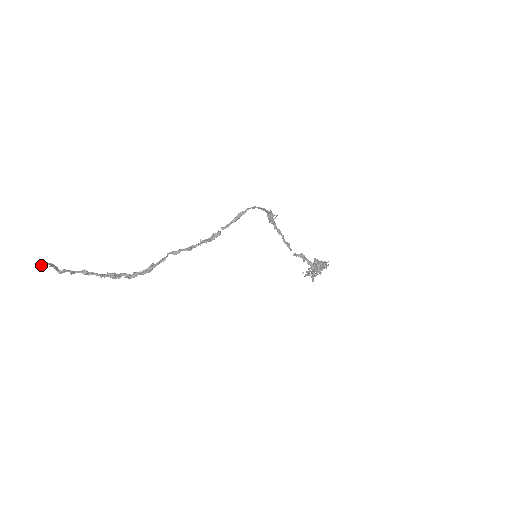
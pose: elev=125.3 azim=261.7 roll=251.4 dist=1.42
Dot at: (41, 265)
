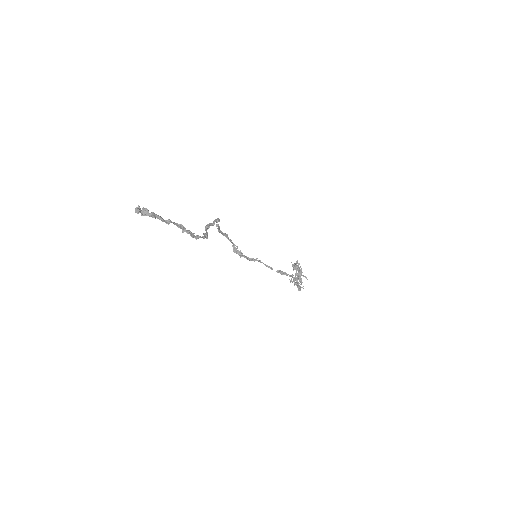
Dot at: (136, 208)
